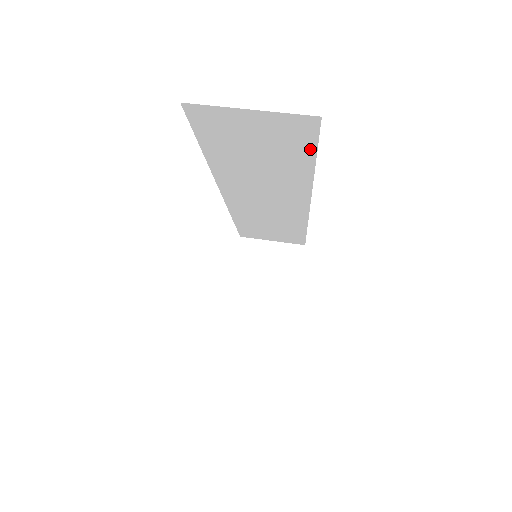
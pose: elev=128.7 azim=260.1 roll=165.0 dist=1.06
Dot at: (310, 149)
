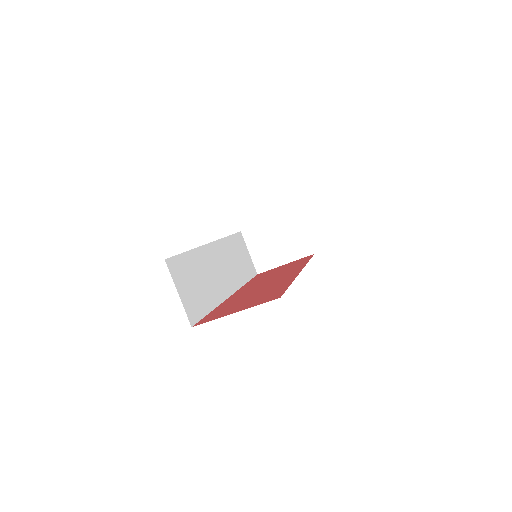
Dot at: occluded
